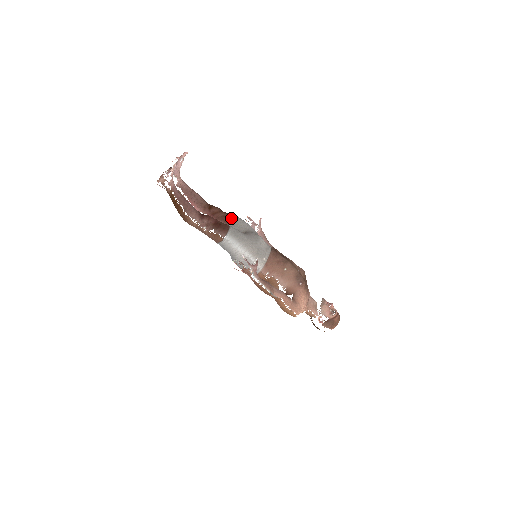
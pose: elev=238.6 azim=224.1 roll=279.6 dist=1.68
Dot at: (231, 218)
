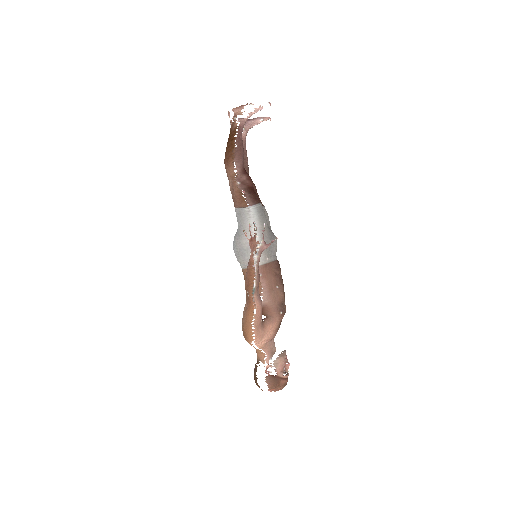
Dot at: occluded
